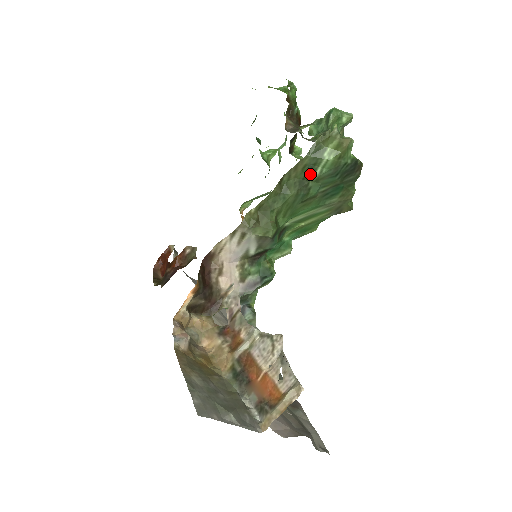
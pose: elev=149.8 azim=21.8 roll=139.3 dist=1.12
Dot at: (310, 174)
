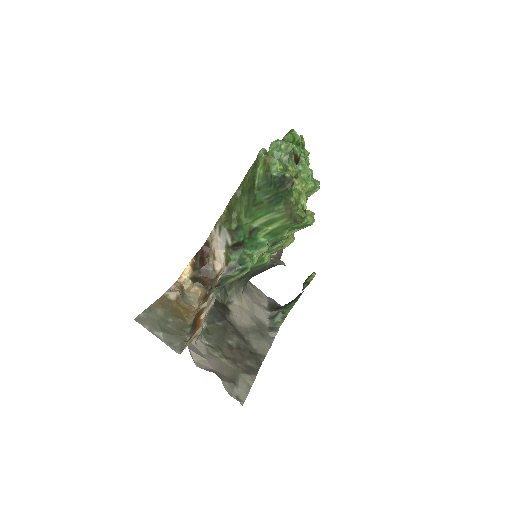
Dot at: (253, 184)
